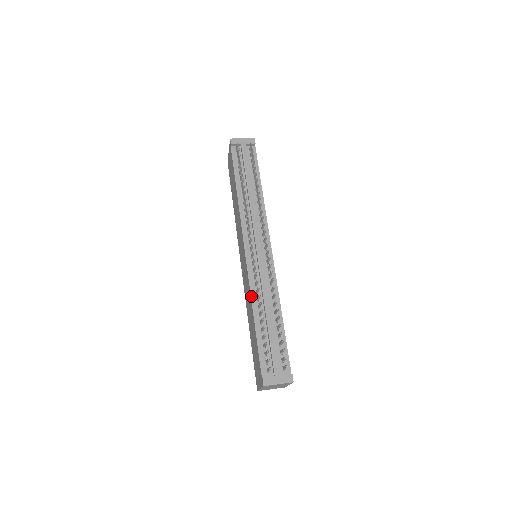
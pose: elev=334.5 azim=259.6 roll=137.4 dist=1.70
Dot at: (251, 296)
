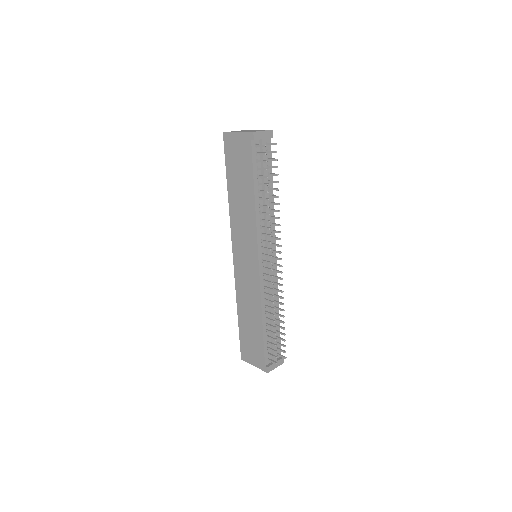
Dot at: (261, 304)
